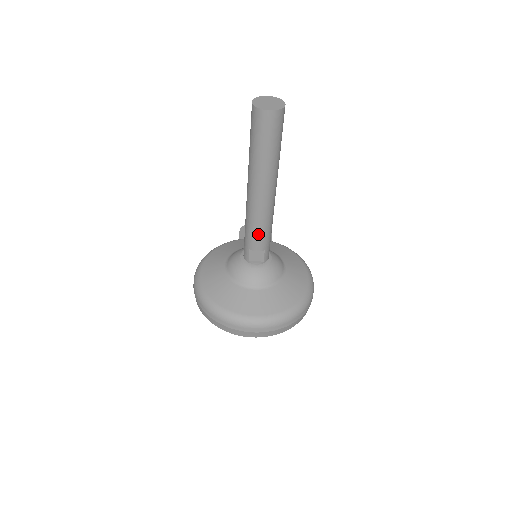
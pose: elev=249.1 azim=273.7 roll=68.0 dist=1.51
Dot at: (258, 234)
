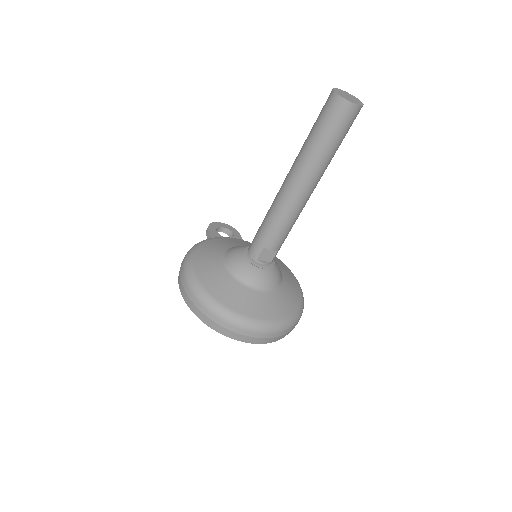
Dot at: (282, 232)
